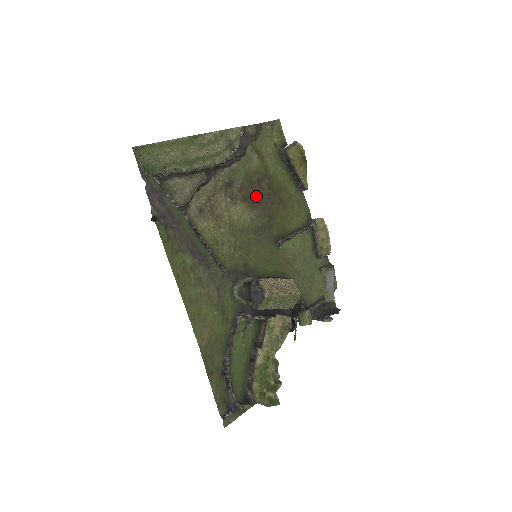
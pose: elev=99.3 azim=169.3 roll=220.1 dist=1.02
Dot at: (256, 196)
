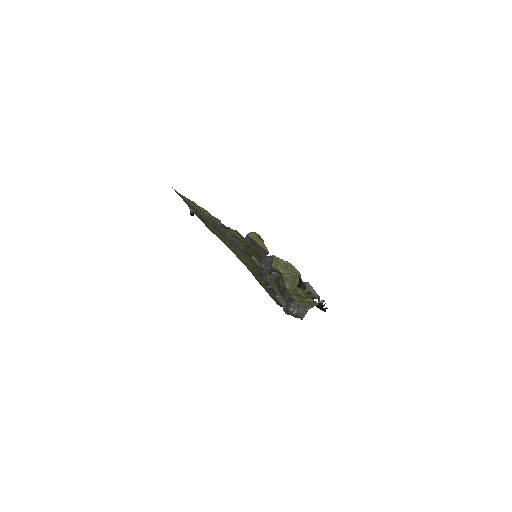
Dot at: occluded
